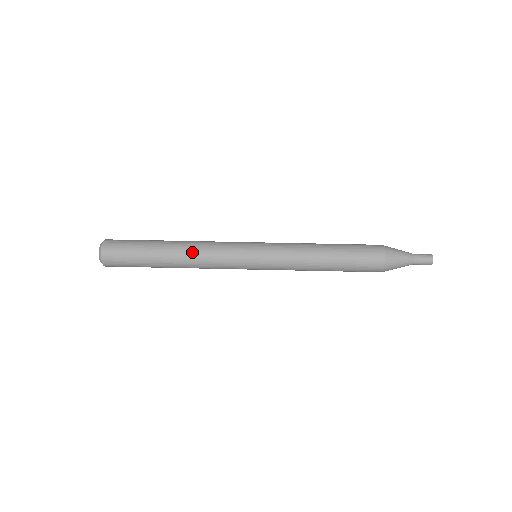
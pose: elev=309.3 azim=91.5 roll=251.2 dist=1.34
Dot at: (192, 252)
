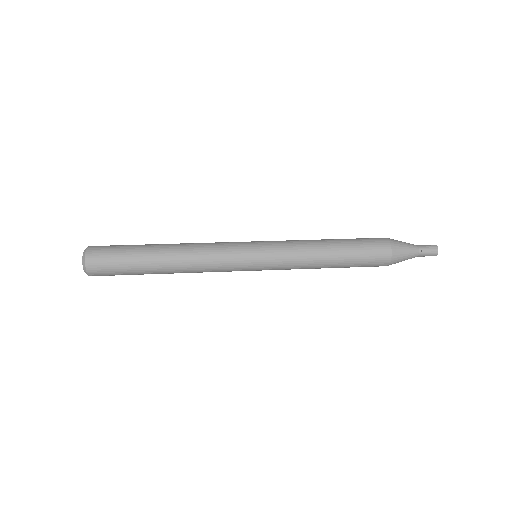
Dot at: (188, 246)
